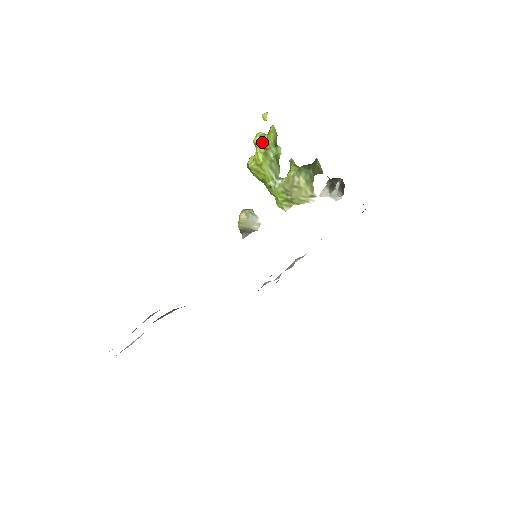
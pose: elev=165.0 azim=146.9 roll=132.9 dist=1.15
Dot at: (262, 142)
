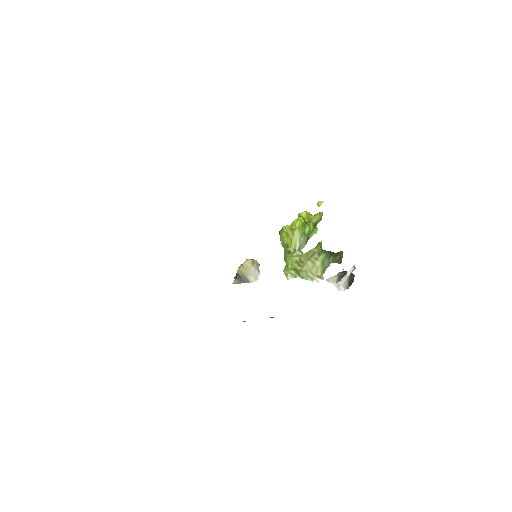
Dot at: (306, 218)
